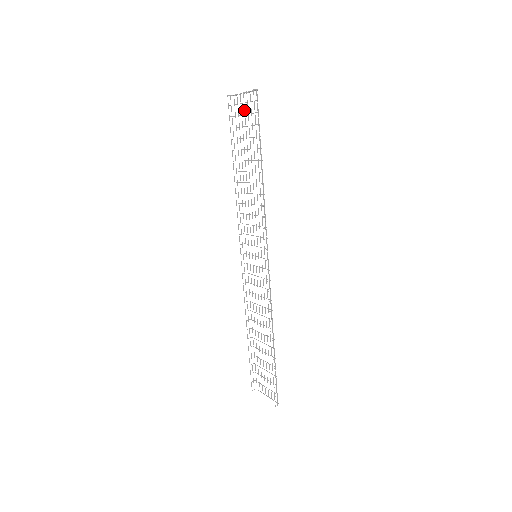
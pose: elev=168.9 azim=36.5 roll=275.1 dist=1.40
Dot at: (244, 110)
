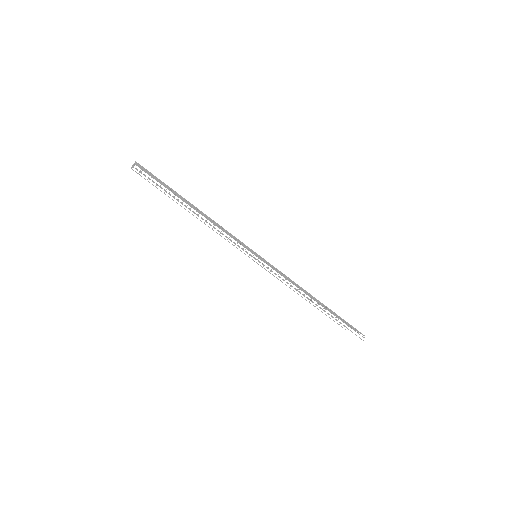
Dot at: (148, 173)
